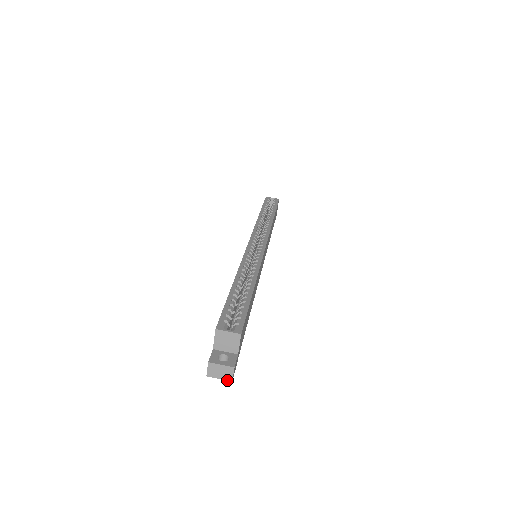
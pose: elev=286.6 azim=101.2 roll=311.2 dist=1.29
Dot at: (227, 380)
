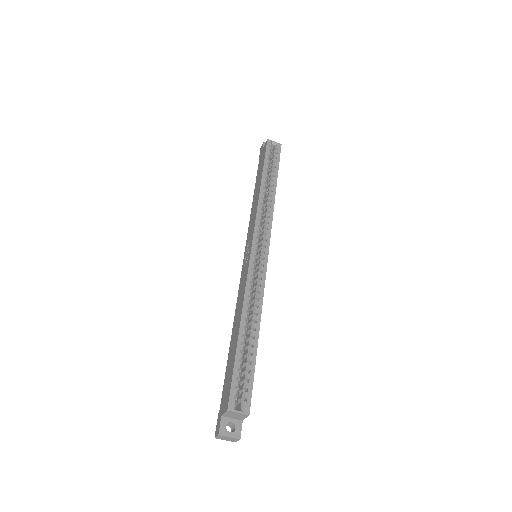
Dot at: (232, 441)
